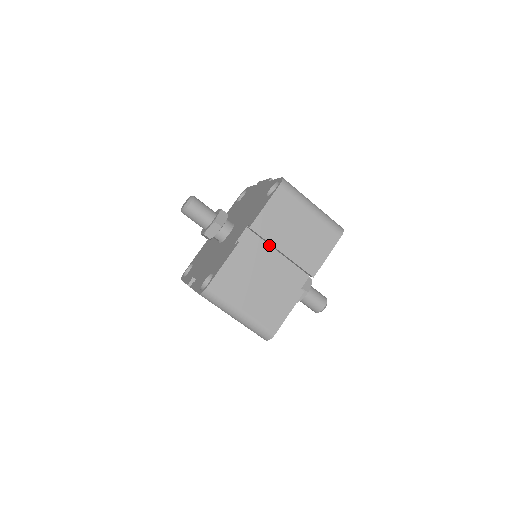
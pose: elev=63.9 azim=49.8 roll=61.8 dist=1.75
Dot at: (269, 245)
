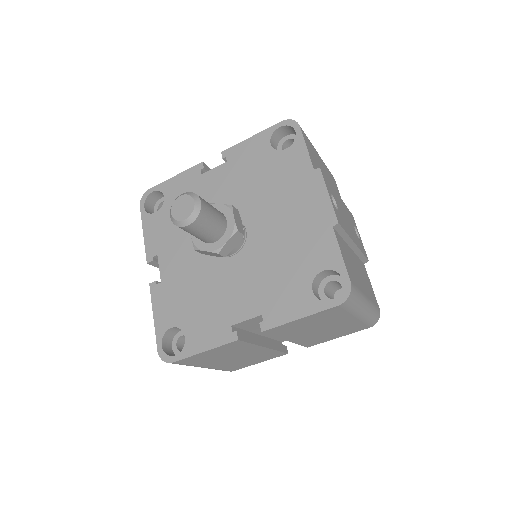
Dot at: occluded
